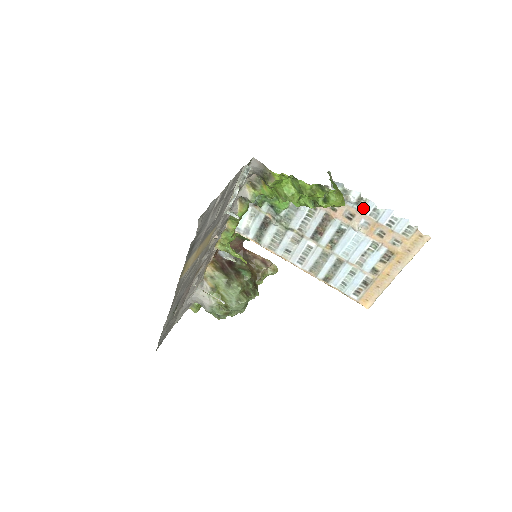
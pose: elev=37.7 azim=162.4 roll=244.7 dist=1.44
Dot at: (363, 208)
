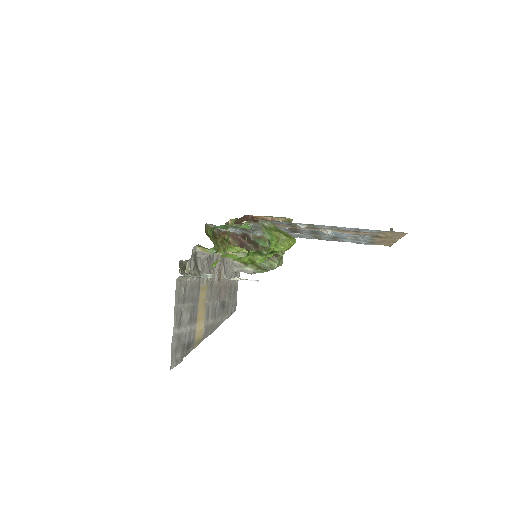
Dot at: (319, 227)
